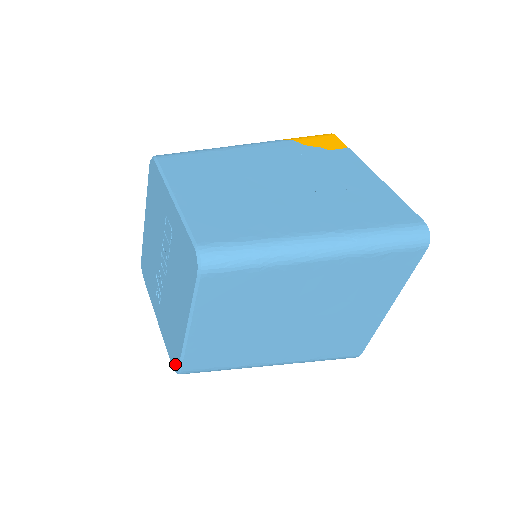
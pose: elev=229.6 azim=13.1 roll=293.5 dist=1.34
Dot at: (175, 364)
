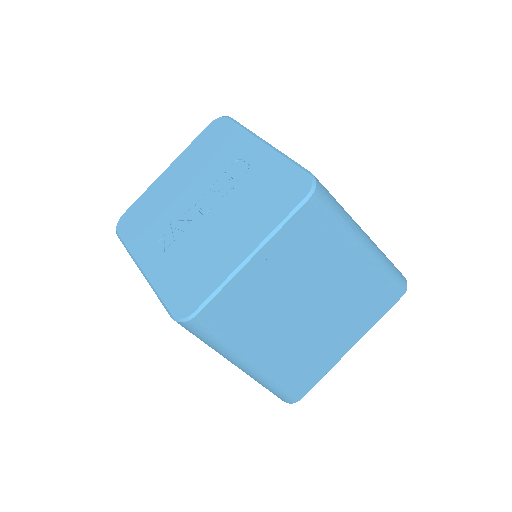
Dot at: (186, 308)
